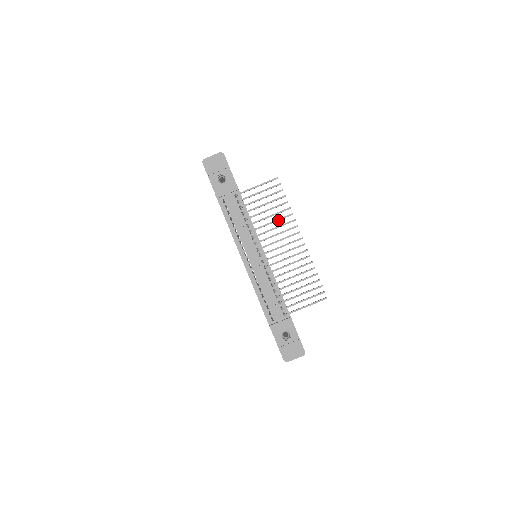
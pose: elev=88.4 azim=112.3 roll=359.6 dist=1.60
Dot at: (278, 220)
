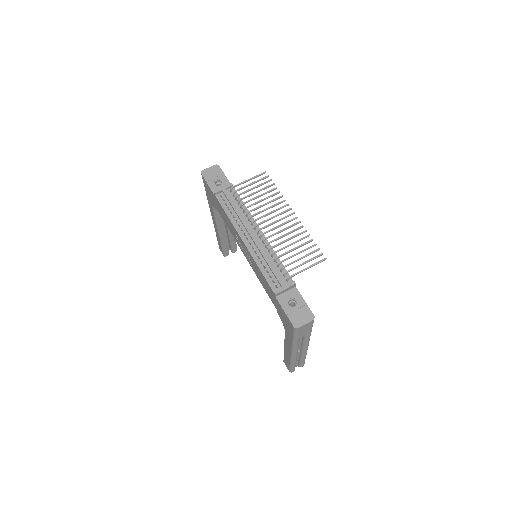
Dot at: (270, 202)
